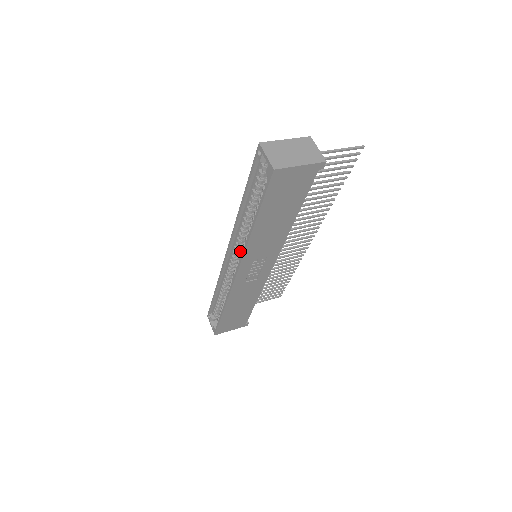
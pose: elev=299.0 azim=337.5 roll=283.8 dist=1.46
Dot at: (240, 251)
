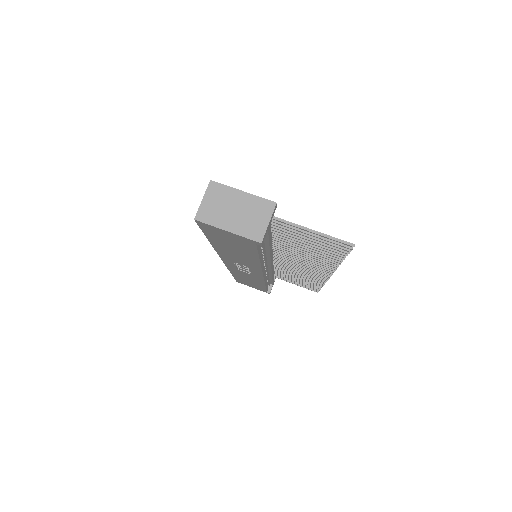
Dot at: occluded
